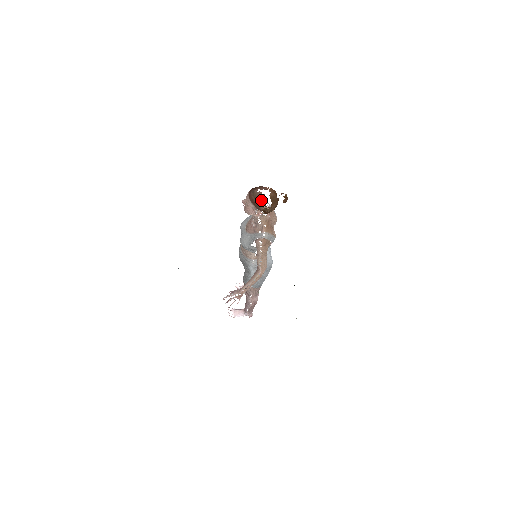
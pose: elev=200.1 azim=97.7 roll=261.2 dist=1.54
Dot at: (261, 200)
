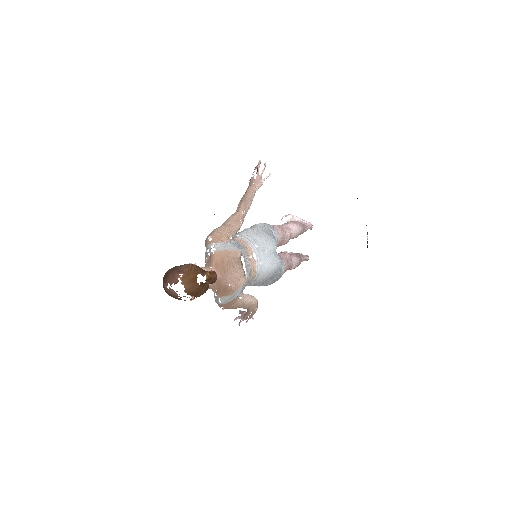
Dot at: (177, 298)
